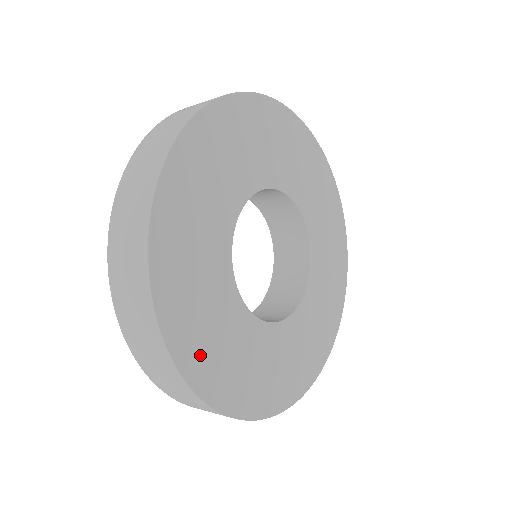
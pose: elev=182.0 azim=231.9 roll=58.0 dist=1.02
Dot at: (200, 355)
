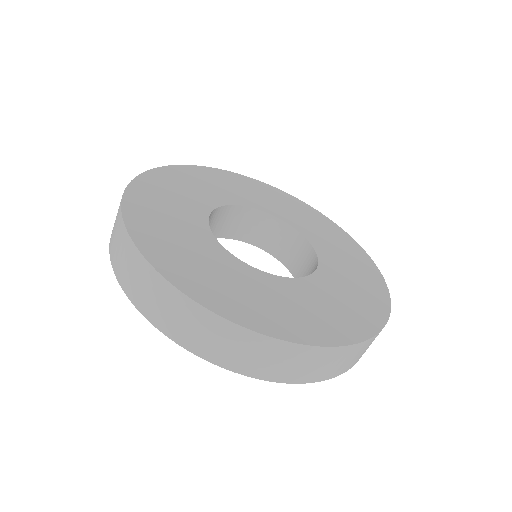
Dot at: (146, 202)
